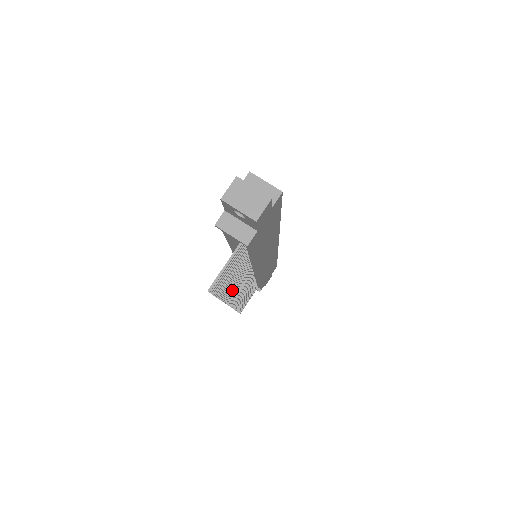
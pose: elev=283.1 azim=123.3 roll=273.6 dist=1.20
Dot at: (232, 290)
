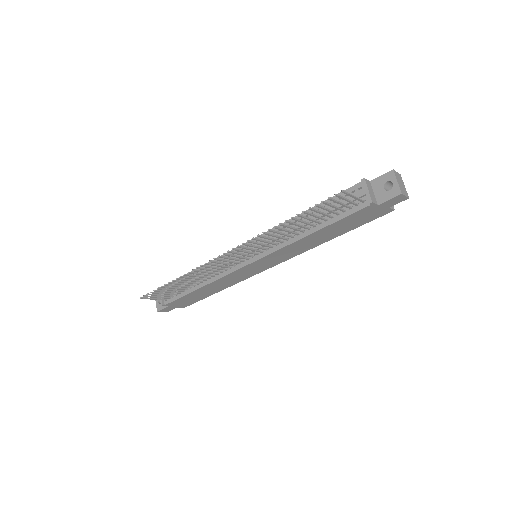
Dot at: (266, 237)
